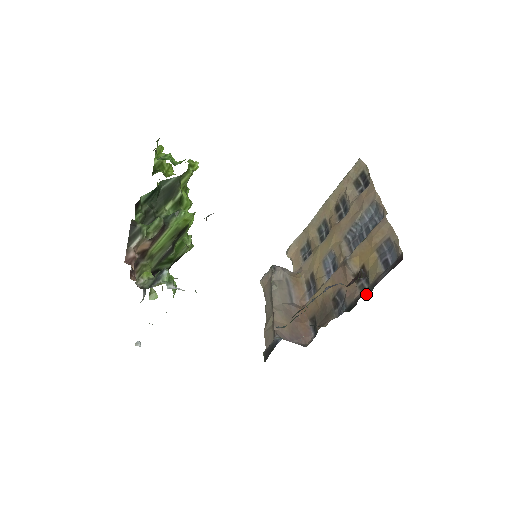
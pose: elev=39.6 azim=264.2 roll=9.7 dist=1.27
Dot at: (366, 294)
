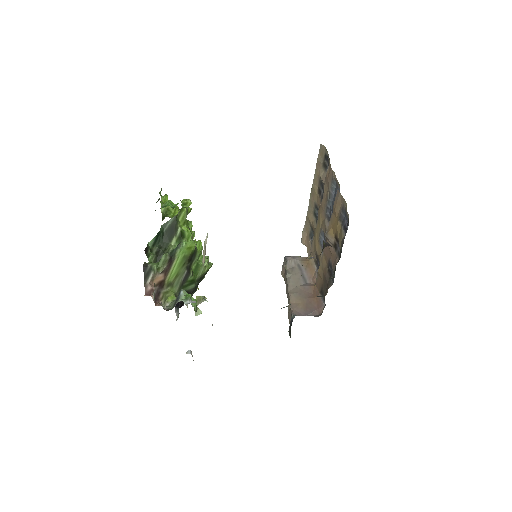
Dot at: occluded
